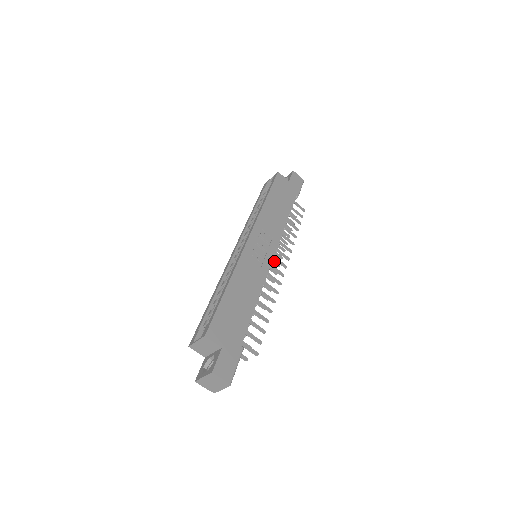
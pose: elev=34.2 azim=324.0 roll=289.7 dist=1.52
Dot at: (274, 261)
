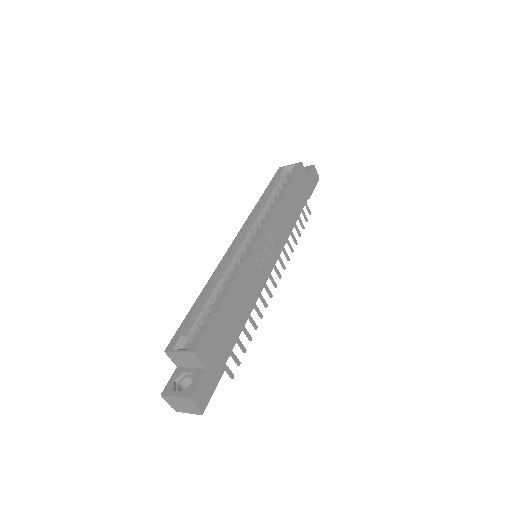
Dot at: occluded
